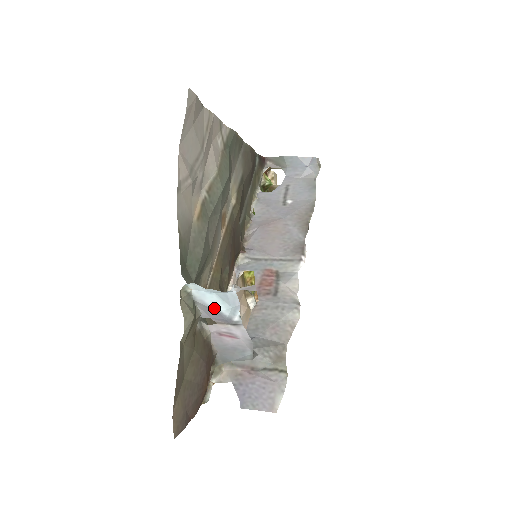
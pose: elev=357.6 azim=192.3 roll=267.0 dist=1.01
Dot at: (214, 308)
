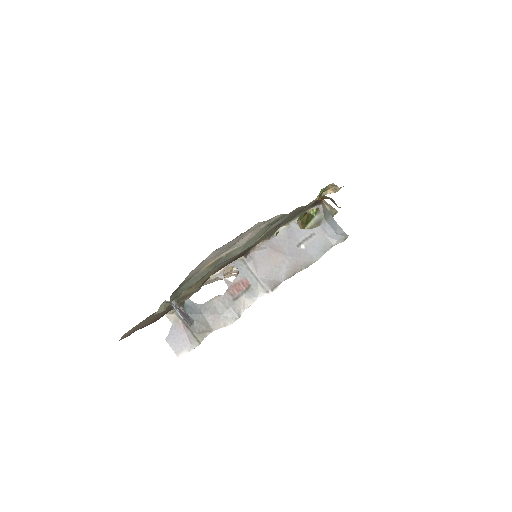
Dot at: (178, 313)
